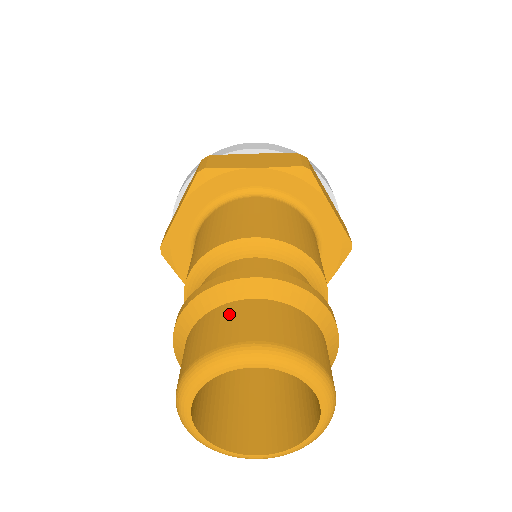
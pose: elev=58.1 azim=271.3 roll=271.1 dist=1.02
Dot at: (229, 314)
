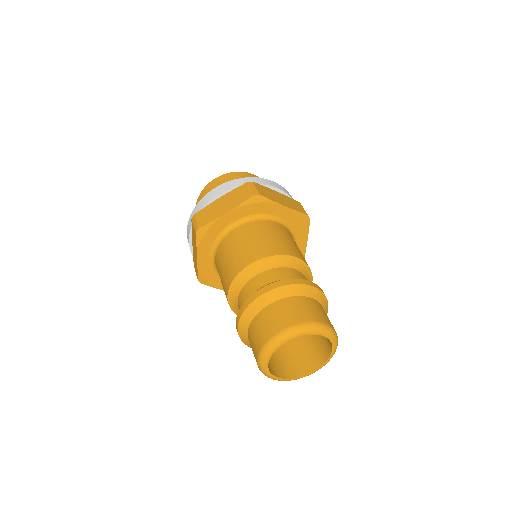
Dot at: (302, 303)
